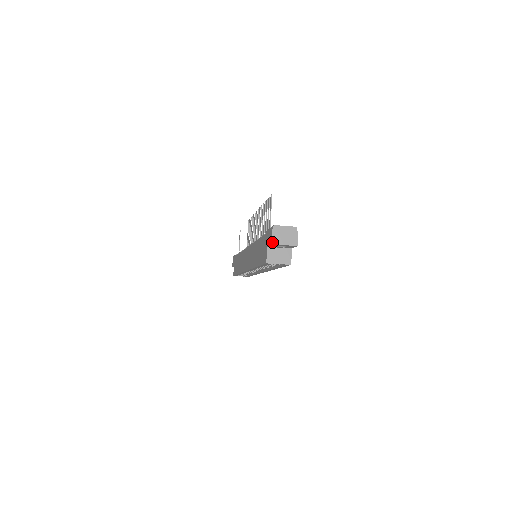
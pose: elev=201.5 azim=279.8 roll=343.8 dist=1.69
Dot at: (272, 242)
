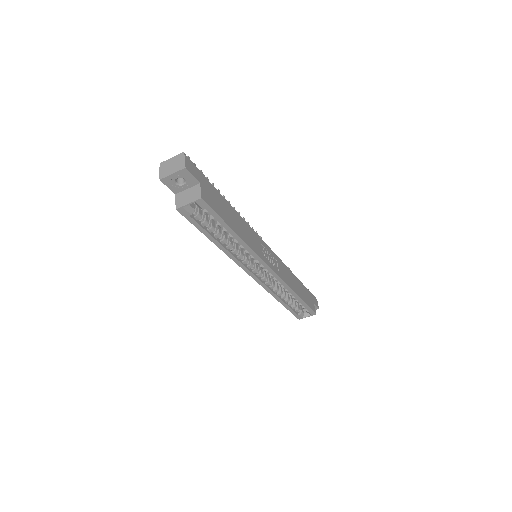
Dot at: (160, 178)
